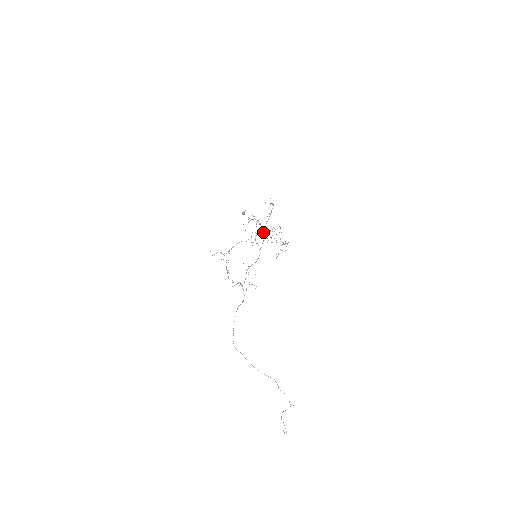
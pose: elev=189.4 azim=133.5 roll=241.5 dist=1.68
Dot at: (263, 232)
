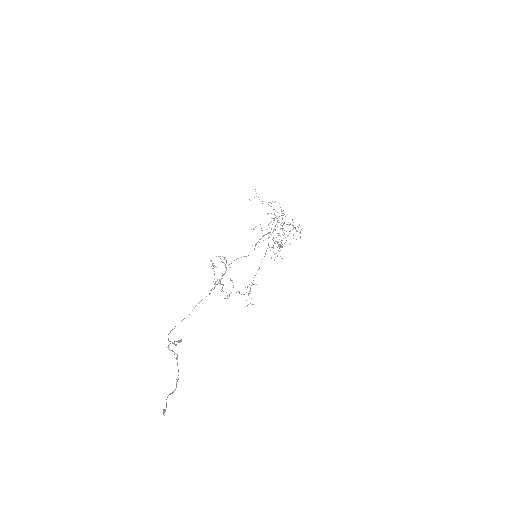
Dot at: (269, 232)
